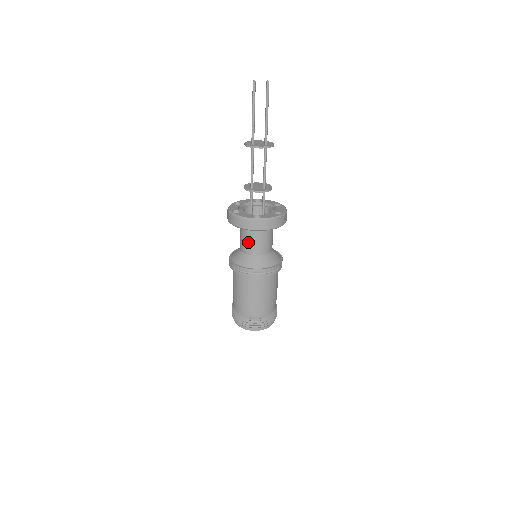
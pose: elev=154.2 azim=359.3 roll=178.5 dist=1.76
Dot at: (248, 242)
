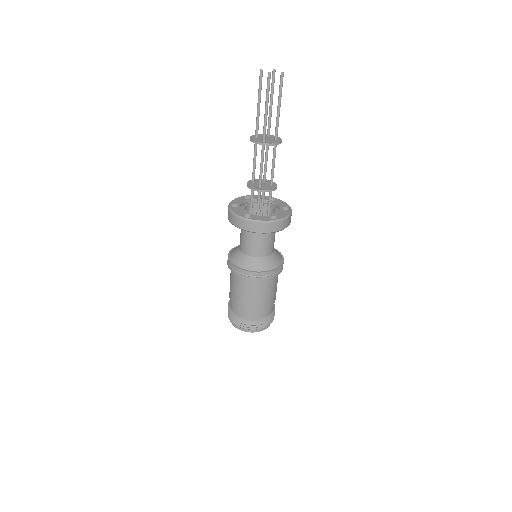
Dot at: (258, 245)
